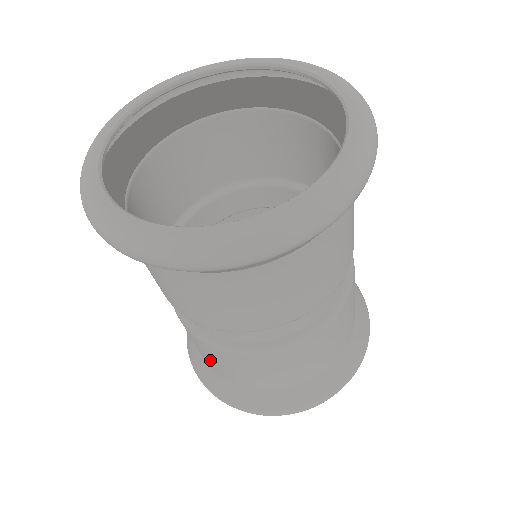
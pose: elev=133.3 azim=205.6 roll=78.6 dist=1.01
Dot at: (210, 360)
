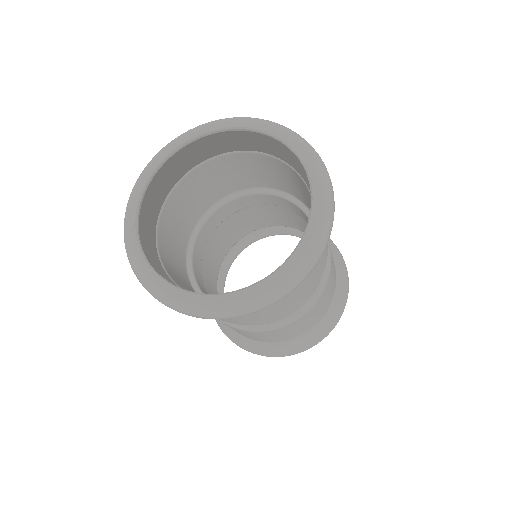
Dot at: (278, 337)
